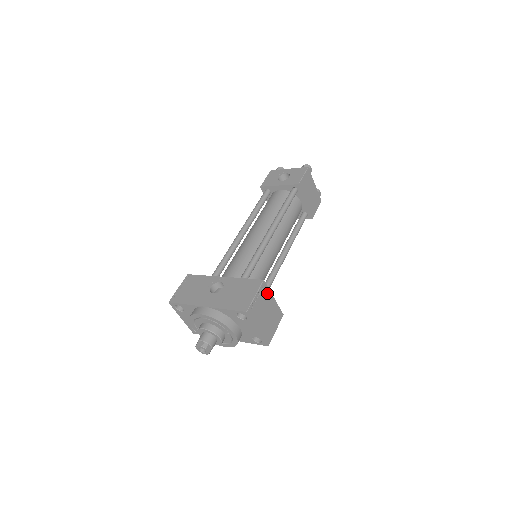
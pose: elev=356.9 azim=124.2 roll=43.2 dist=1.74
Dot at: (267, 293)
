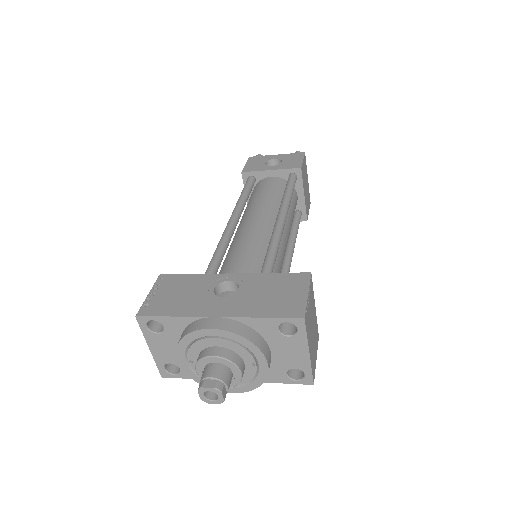
Dot at: (312, 296)
